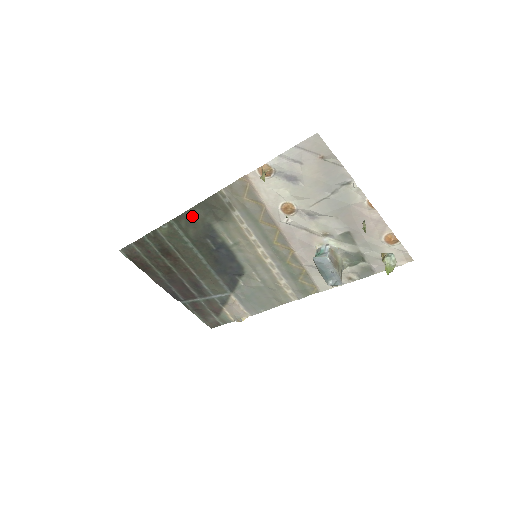
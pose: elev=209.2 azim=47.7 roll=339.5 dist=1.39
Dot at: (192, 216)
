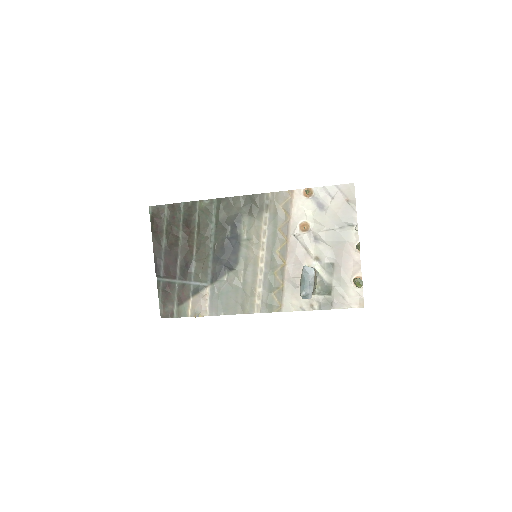
Dot at: (234, 202)
